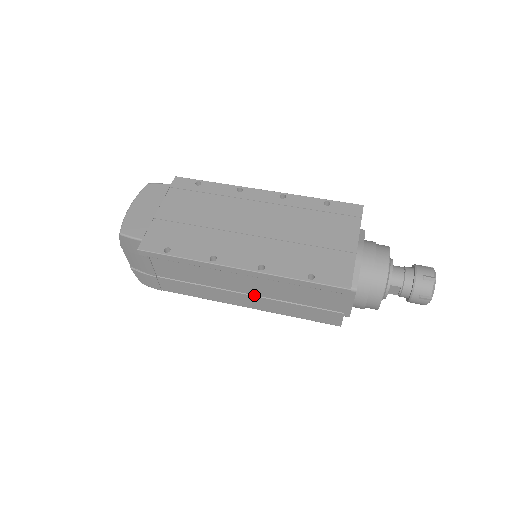
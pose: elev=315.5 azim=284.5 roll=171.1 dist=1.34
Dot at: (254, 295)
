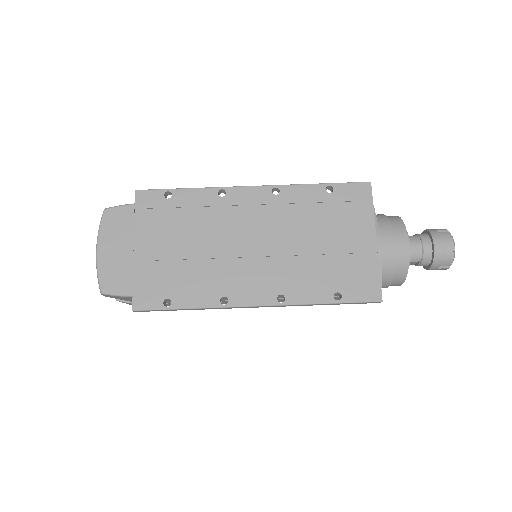
Dot at: occluded
